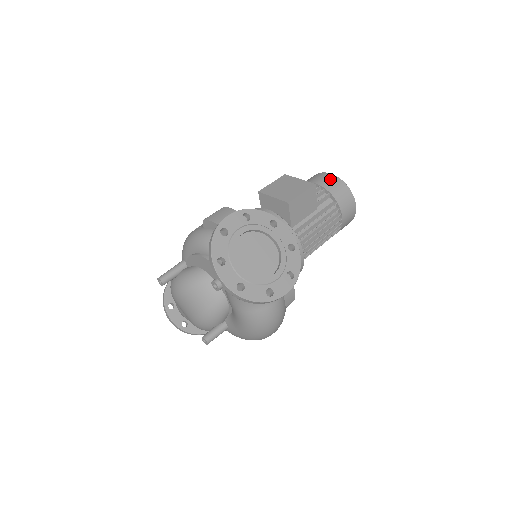
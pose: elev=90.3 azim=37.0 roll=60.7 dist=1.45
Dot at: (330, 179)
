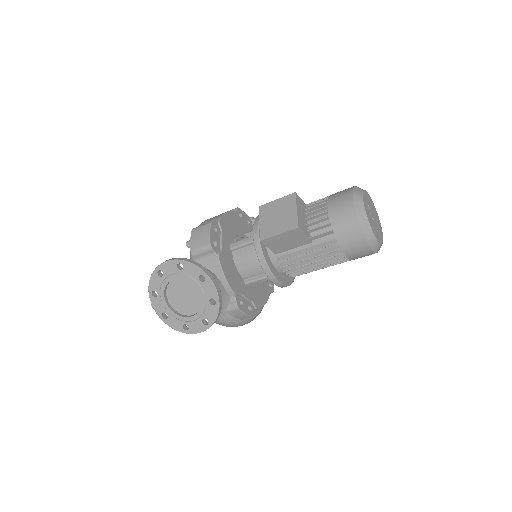
Dot at: (345, 211)
